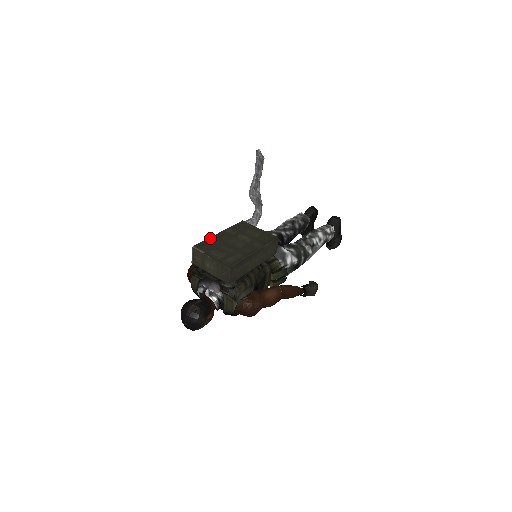
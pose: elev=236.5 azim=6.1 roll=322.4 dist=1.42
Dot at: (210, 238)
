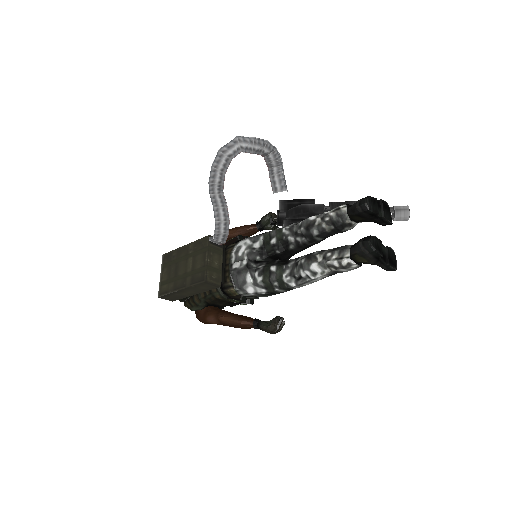
Dot at: (176, 250)
